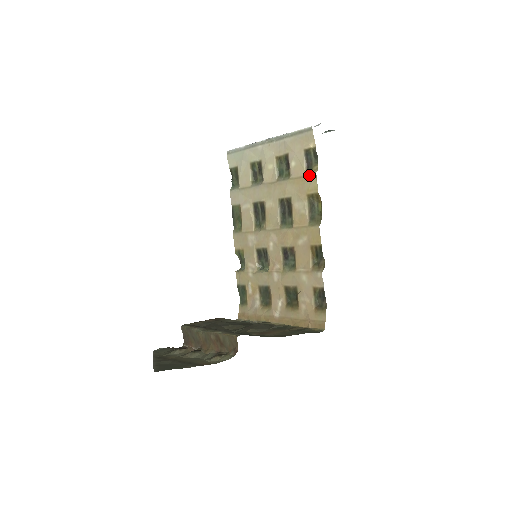
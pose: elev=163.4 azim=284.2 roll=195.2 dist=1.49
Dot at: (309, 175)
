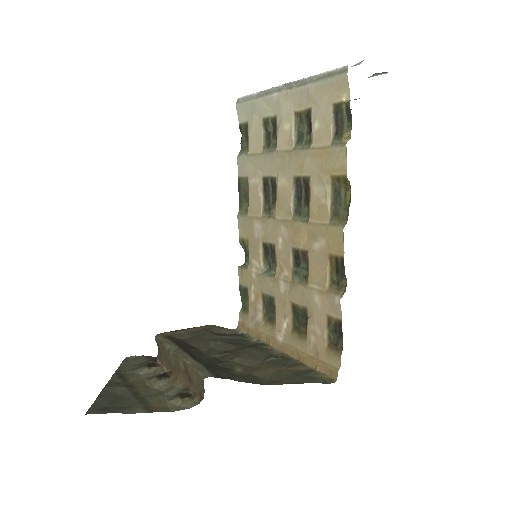
Dot at: (336, 146)
